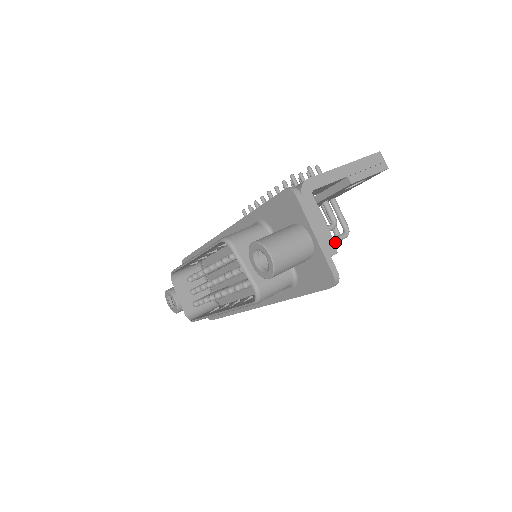
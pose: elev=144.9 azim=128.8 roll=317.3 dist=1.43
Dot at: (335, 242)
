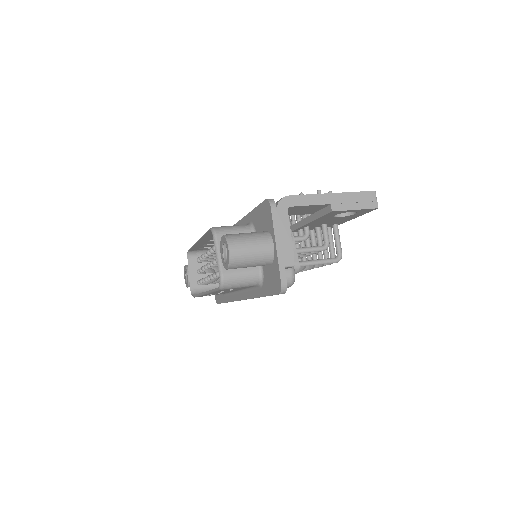
Dot at: (323, 263)
